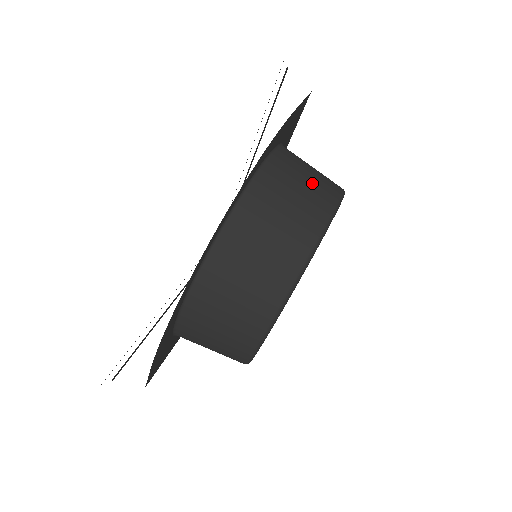
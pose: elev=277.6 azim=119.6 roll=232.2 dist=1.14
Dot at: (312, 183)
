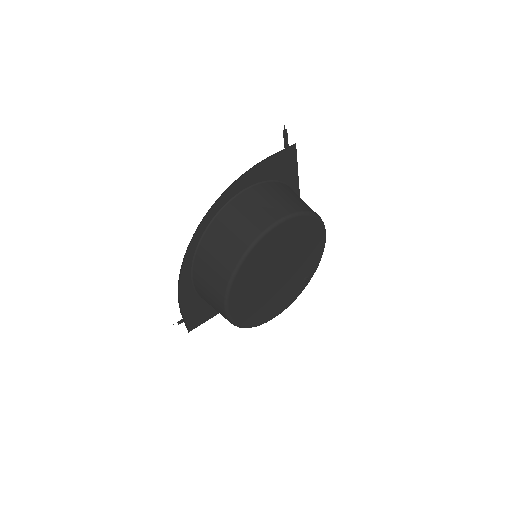
Dot at: (269, 205)
